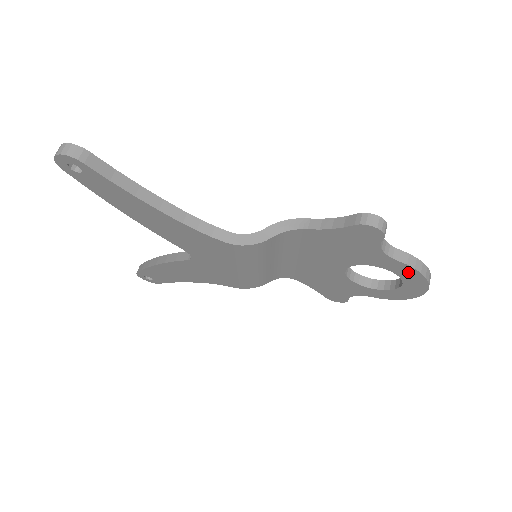
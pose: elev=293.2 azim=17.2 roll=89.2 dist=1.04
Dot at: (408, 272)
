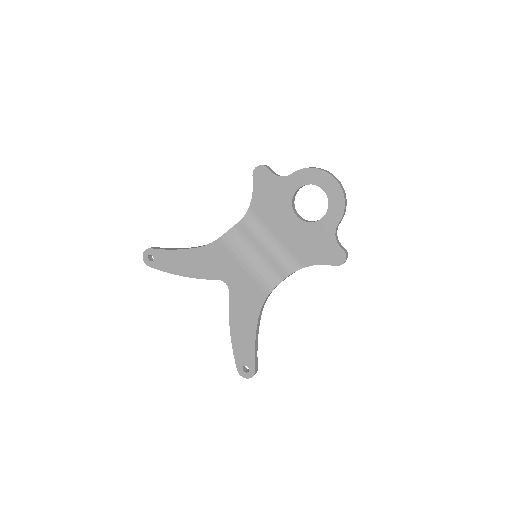
Dot at: (306, 175)
